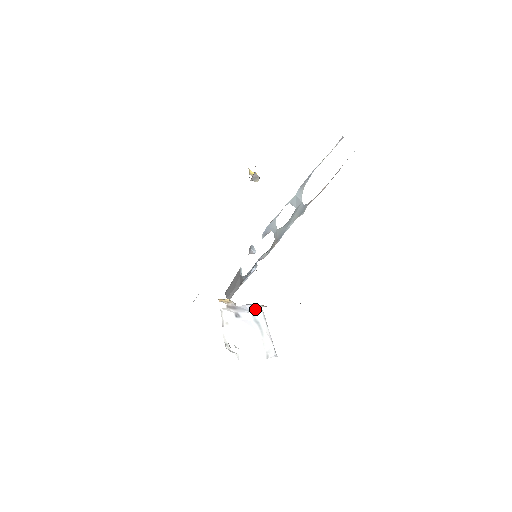
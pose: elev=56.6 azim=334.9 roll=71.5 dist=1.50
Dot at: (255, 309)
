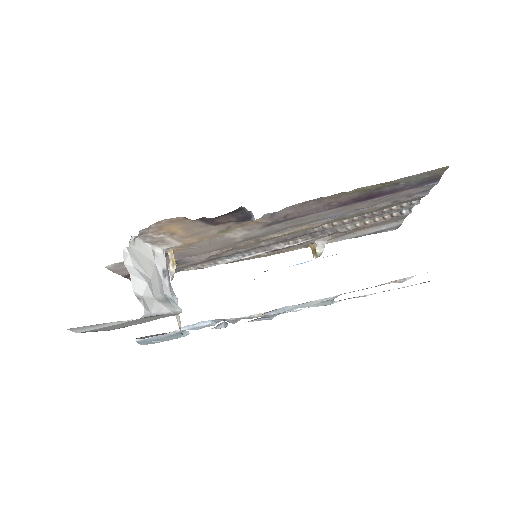
Dot at: occluded
